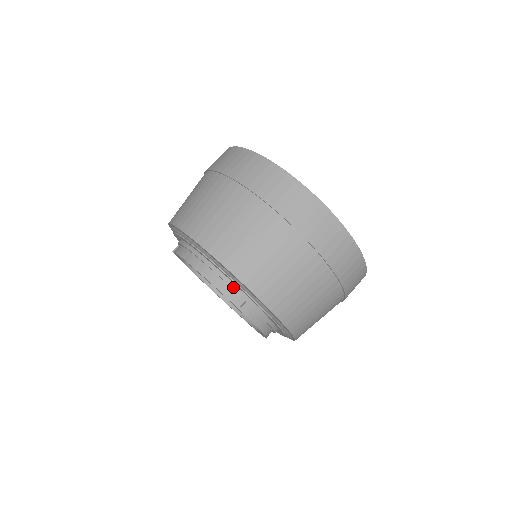
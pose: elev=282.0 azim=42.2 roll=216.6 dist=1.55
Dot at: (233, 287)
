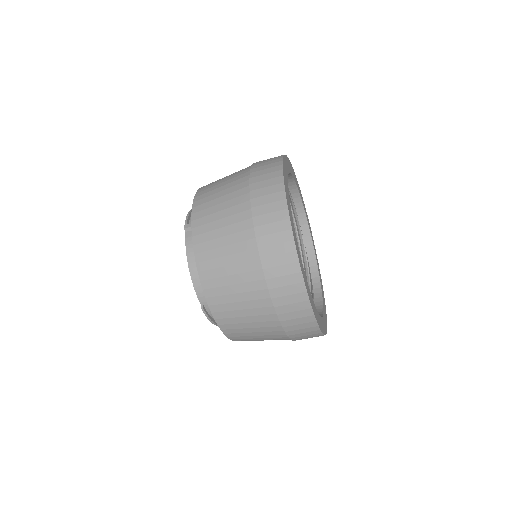
Dot at: occluded
